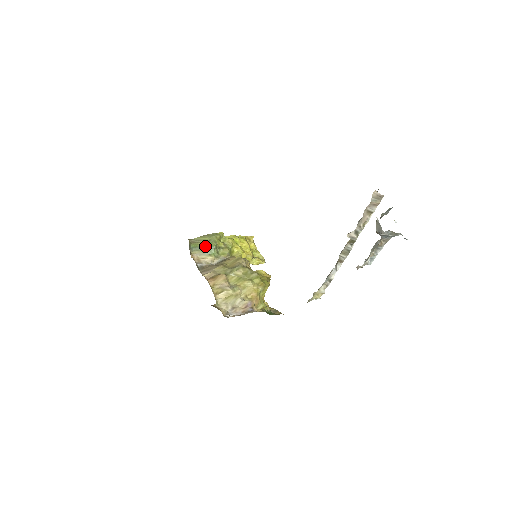
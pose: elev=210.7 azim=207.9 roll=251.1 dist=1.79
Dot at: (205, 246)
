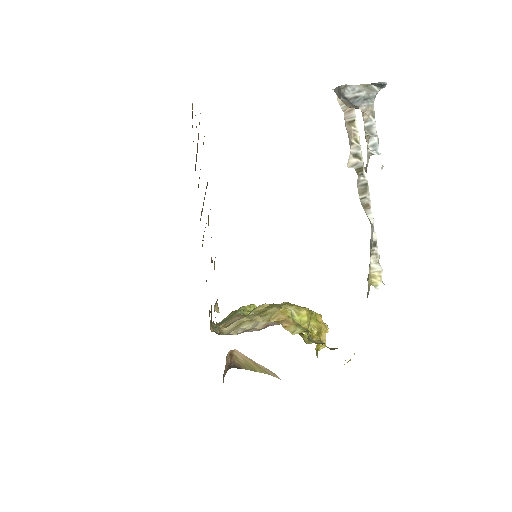
Dot at: (229, 318)
